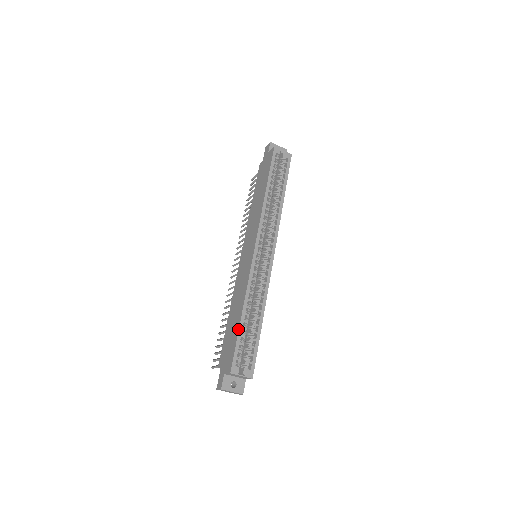
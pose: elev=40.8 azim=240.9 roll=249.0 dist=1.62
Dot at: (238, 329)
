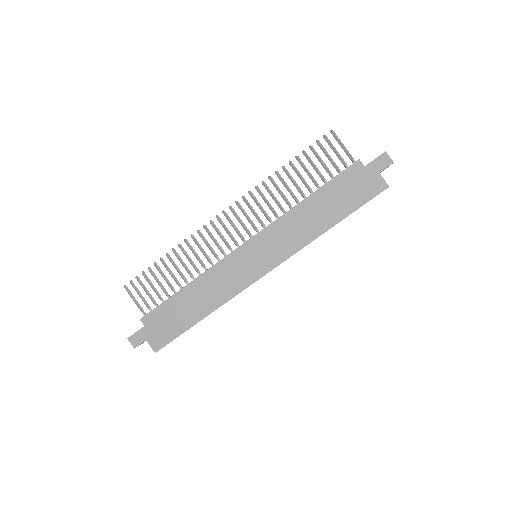
Dot at: (190, 327)
